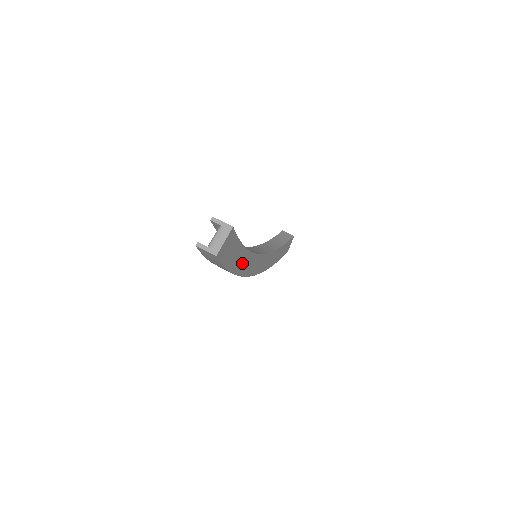
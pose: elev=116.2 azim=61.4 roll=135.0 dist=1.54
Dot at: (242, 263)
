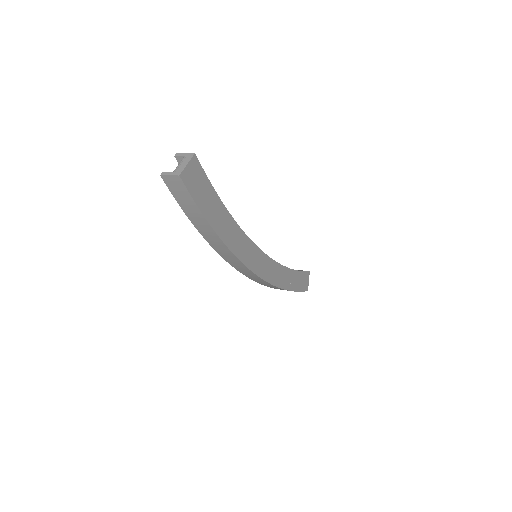
Dot at: (229, 232)
